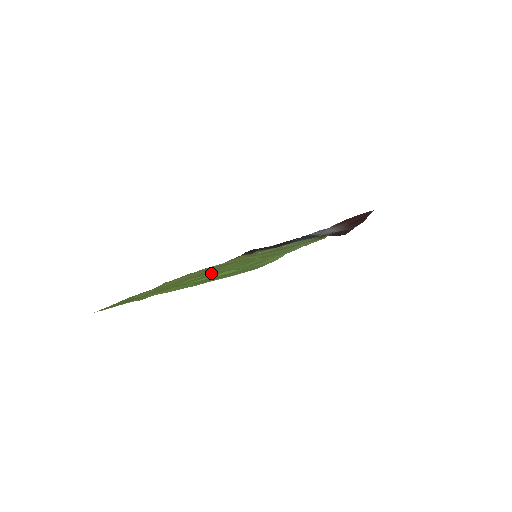
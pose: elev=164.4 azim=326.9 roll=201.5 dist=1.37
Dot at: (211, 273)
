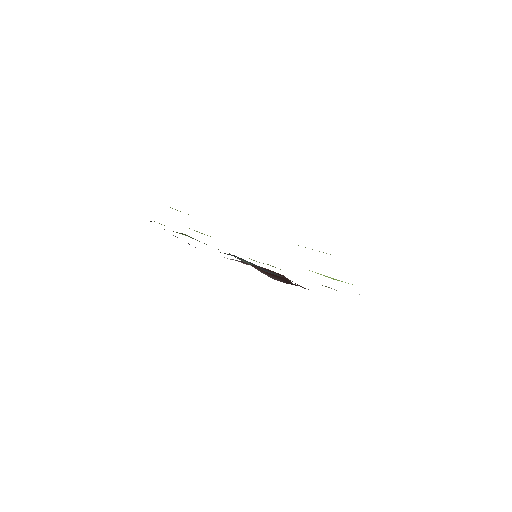
Dot at: occluded
